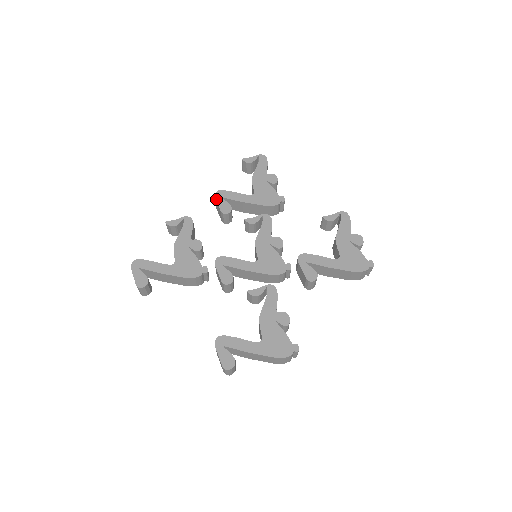
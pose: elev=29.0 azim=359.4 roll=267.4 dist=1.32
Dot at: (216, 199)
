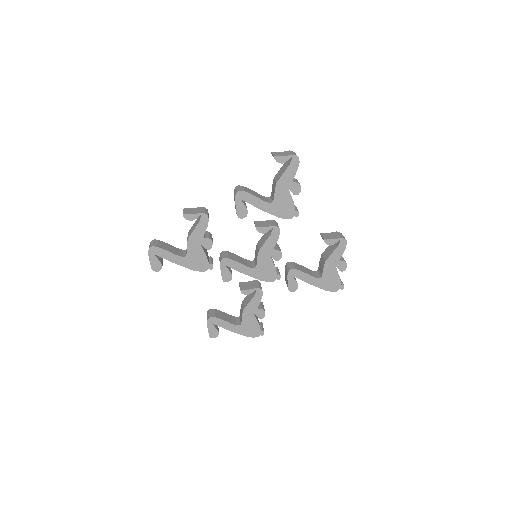
Dot at: (235, 200)
